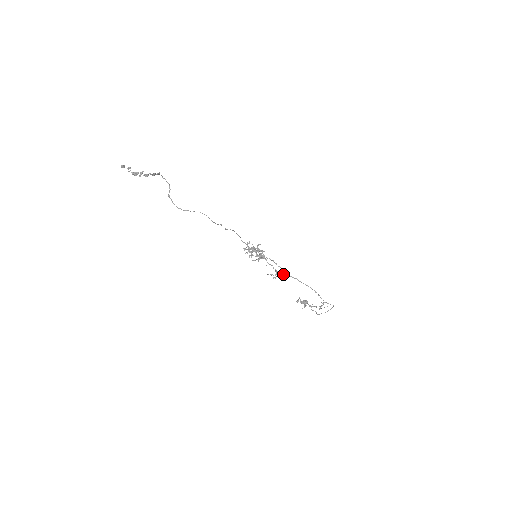
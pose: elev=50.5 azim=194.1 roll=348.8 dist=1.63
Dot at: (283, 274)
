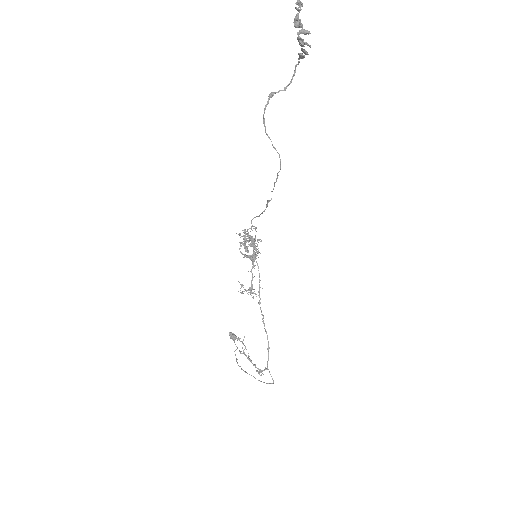
Dot at: occluded
